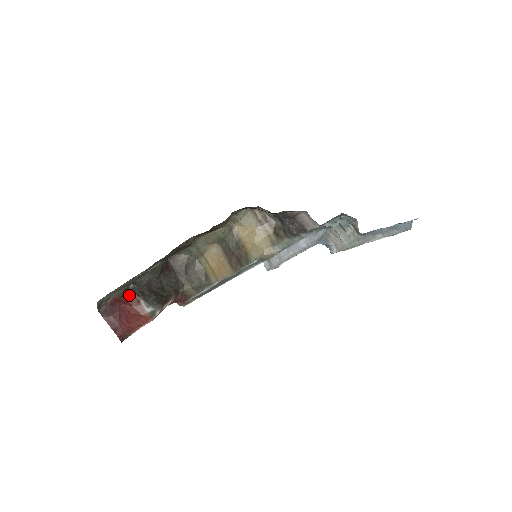
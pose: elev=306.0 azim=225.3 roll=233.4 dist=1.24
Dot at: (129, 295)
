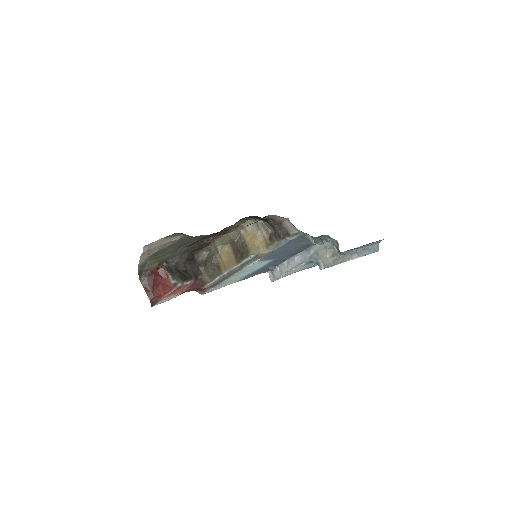
Dot at: (162, 269)
